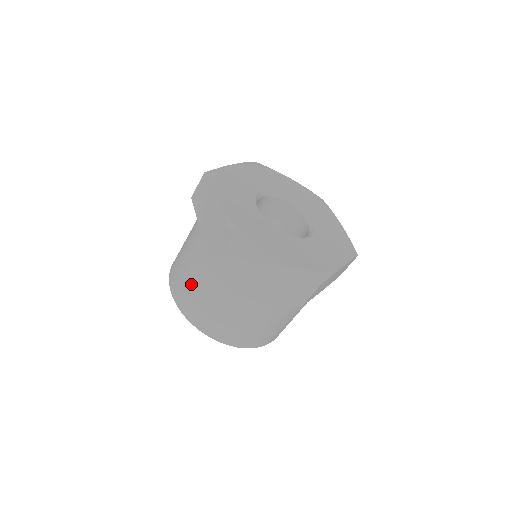
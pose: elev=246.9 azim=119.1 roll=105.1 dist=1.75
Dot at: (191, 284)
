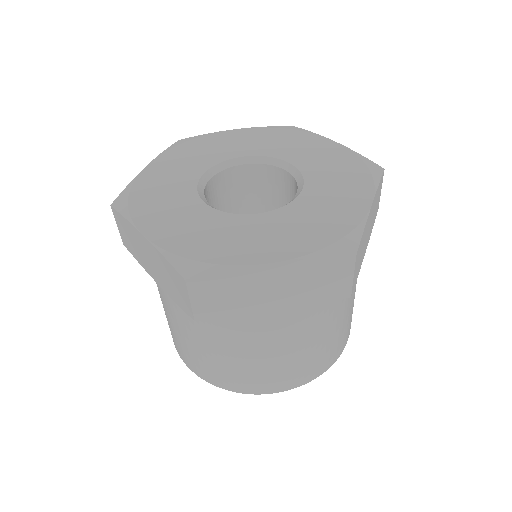
Dot at: (196, 350)
